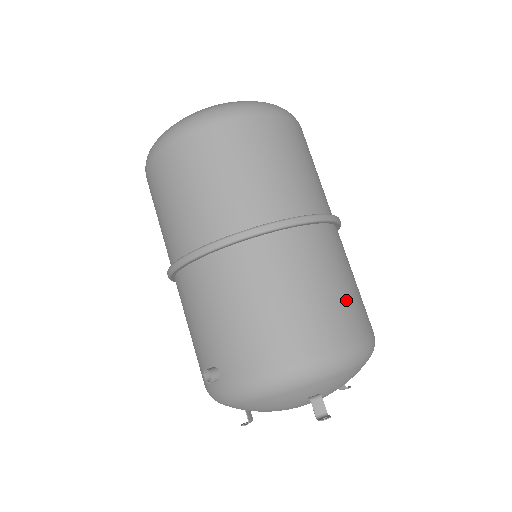
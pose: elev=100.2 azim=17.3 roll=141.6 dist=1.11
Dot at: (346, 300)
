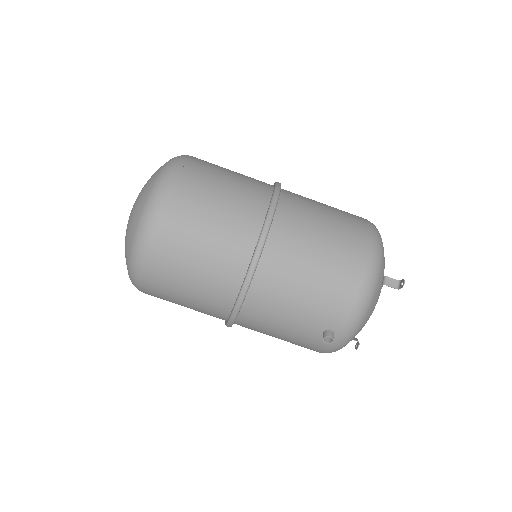
Dot at: (340, 217)
